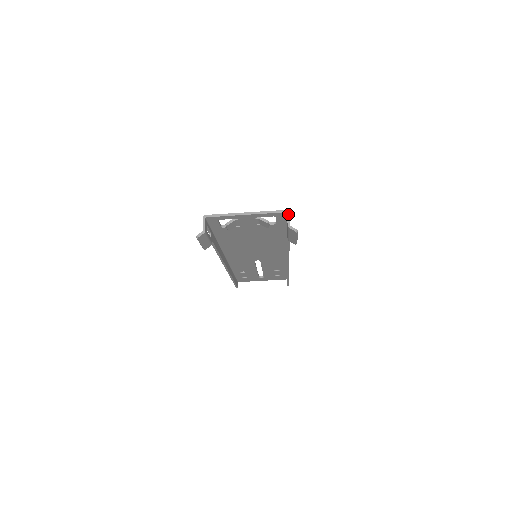
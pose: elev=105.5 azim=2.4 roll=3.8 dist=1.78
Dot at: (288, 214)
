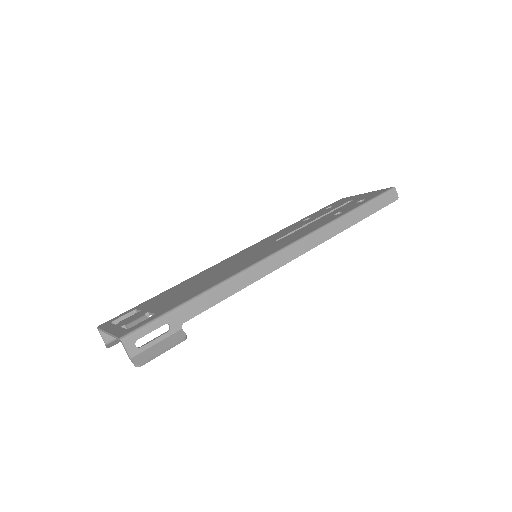
Dot at: (122, 344)
